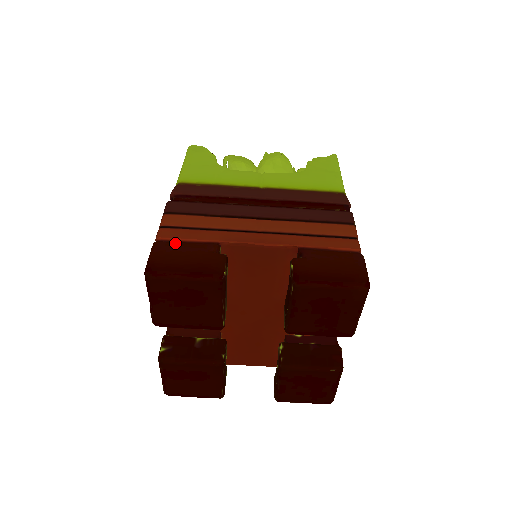
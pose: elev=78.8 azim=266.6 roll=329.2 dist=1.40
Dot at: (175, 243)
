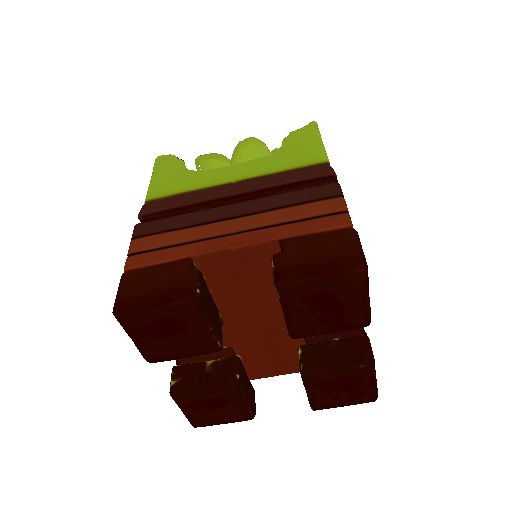
Dot at: (143, 270)
